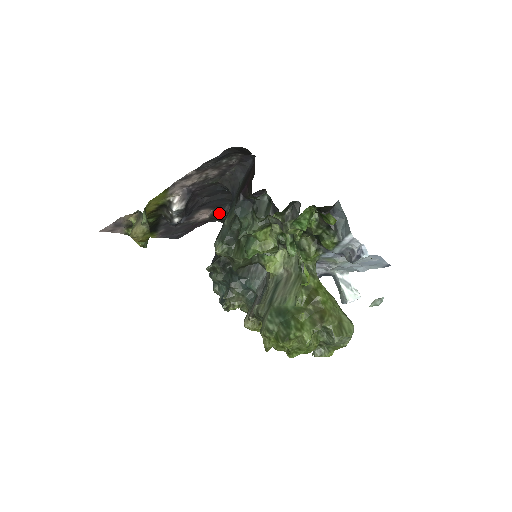
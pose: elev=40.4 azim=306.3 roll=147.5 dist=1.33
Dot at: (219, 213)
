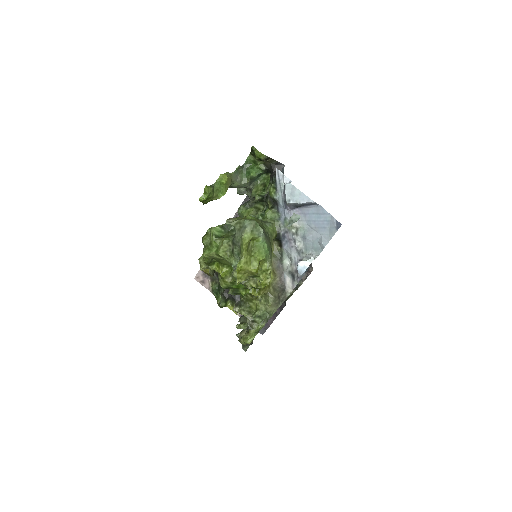
Dot at: occluded
